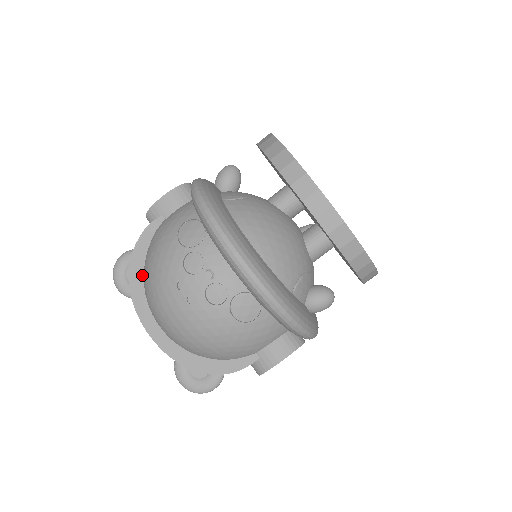
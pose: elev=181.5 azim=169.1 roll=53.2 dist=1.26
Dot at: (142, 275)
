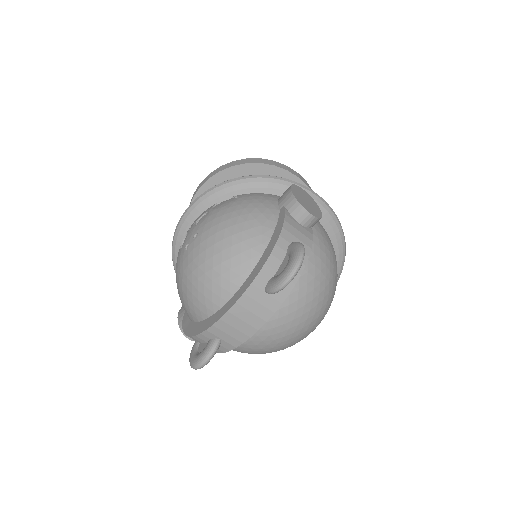
Dot at: (199, 323)
